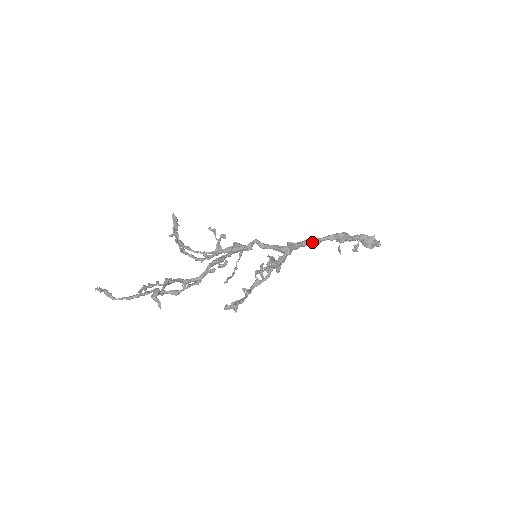
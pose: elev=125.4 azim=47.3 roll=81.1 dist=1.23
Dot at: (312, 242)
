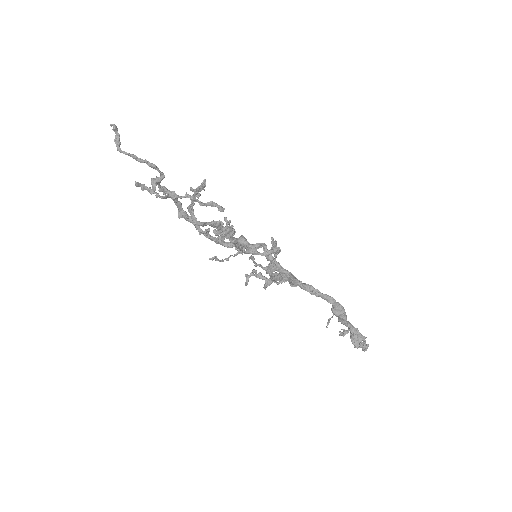
Dot at: (311, 290)
